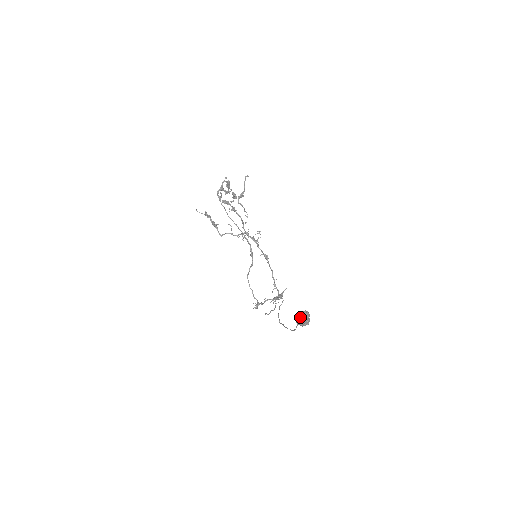
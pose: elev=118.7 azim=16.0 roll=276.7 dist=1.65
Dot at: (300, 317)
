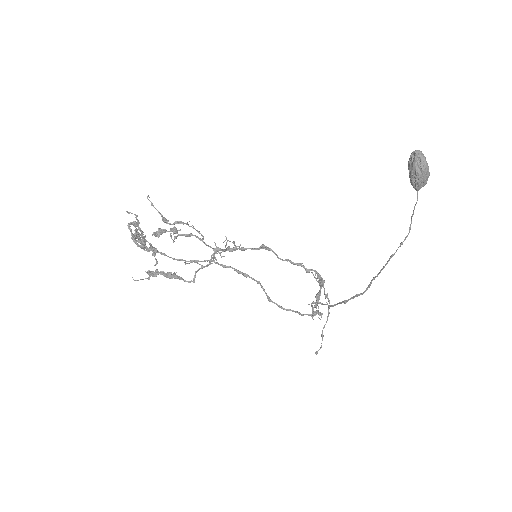
Dot at: (418, 162)
